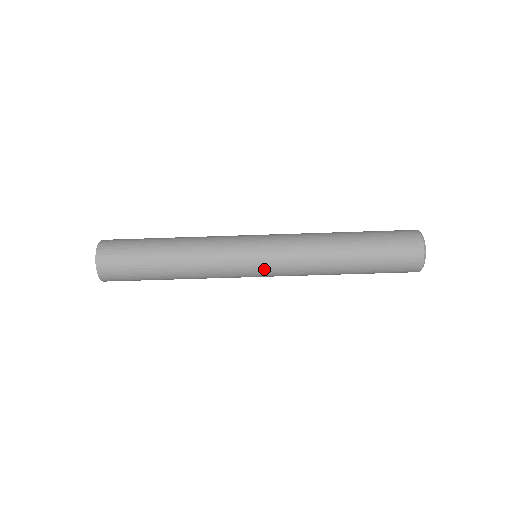
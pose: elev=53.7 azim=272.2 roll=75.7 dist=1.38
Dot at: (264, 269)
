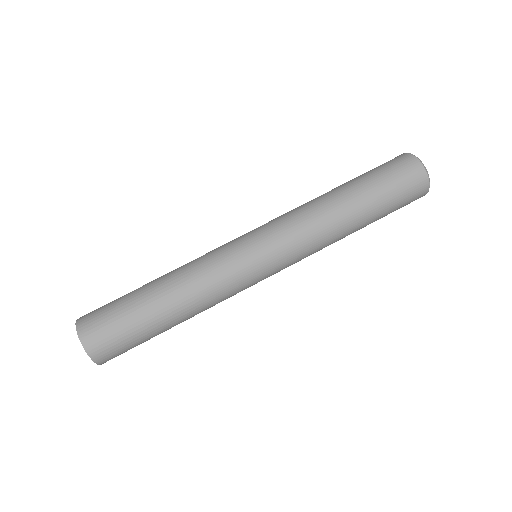
Dot at: (273, 265)
